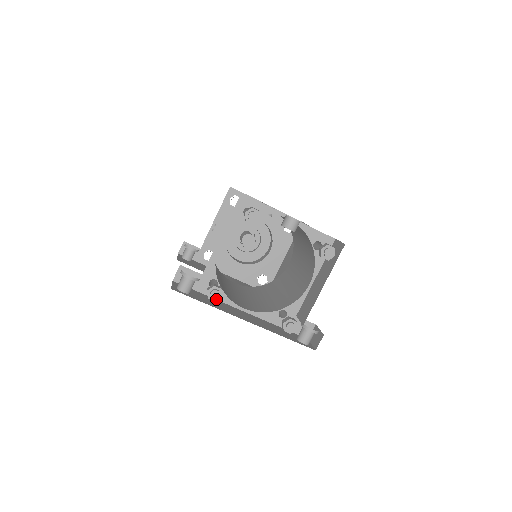
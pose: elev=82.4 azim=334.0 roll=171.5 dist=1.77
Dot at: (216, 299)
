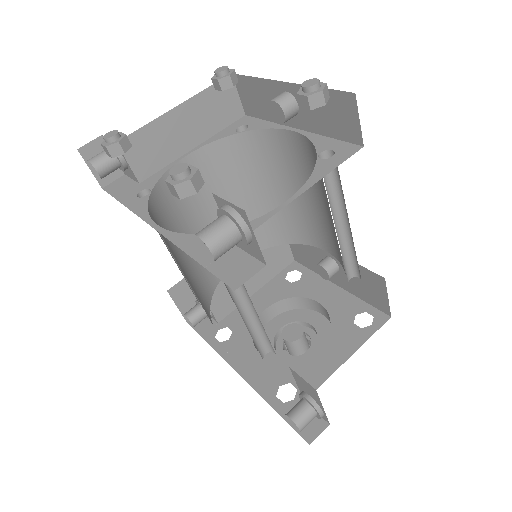
Dot at: (109, 144)
